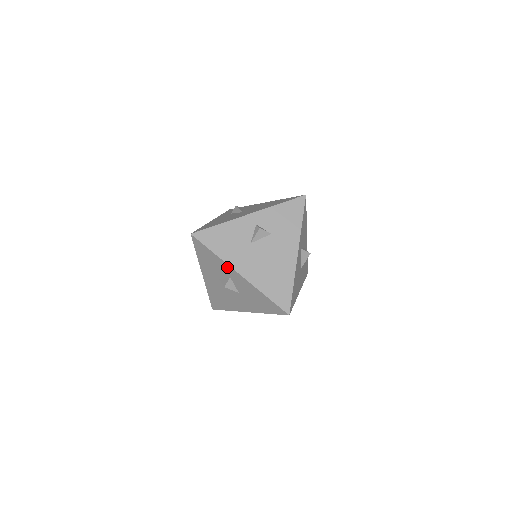
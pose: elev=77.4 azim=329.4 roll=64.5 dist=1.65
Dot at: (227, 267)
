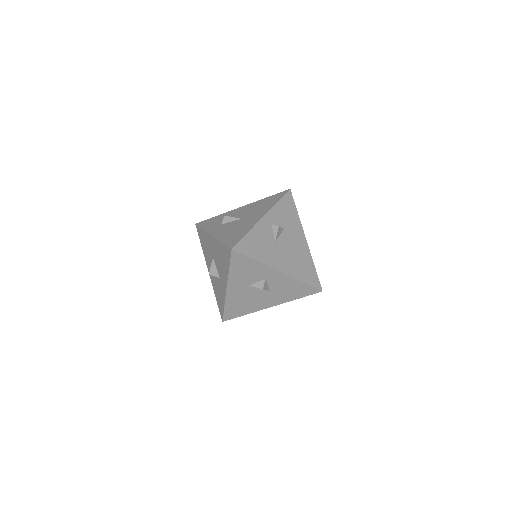
Dot at: (267, 269)
